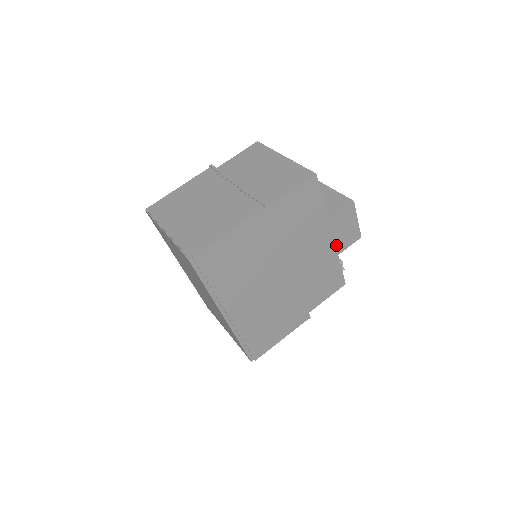
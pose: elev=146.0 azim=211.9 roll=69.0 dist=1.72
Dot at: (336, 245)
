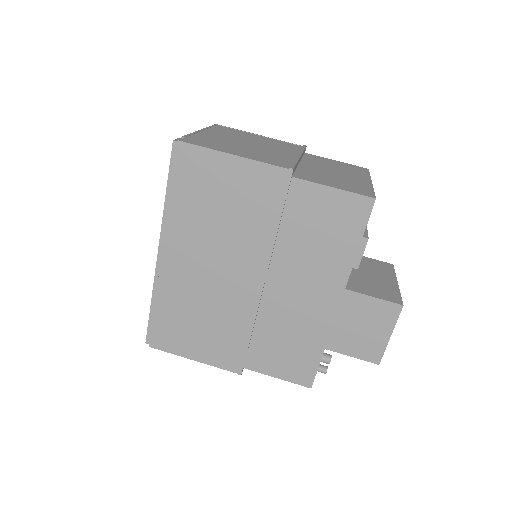
Dot at: (342, 336)
